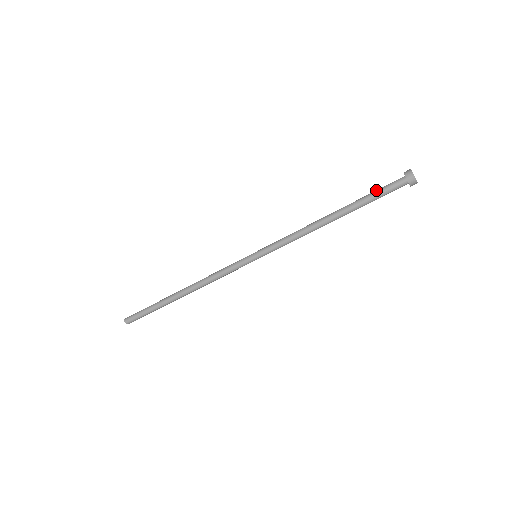
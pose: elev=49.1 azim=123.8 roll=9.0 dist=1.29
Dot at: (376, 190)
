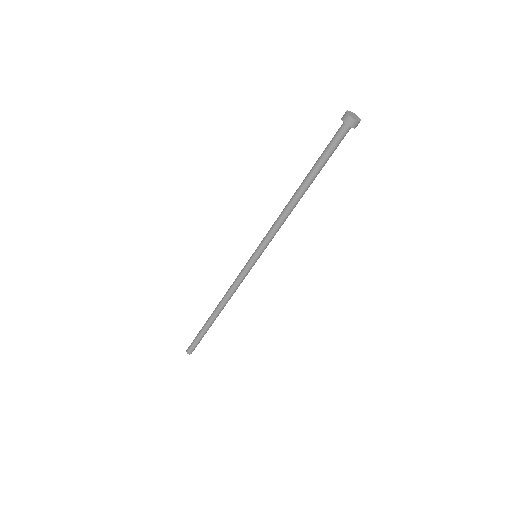
Dot at: (325, 148)
